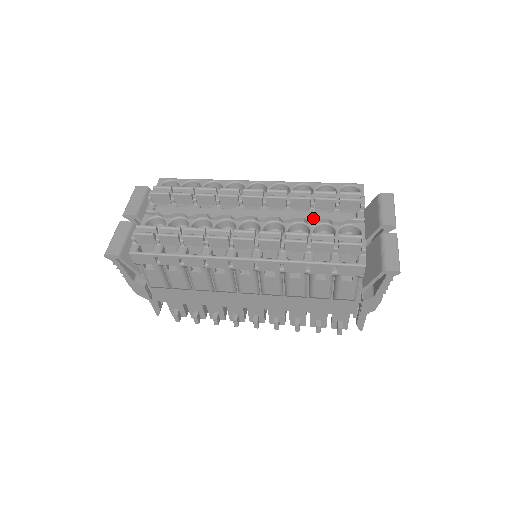
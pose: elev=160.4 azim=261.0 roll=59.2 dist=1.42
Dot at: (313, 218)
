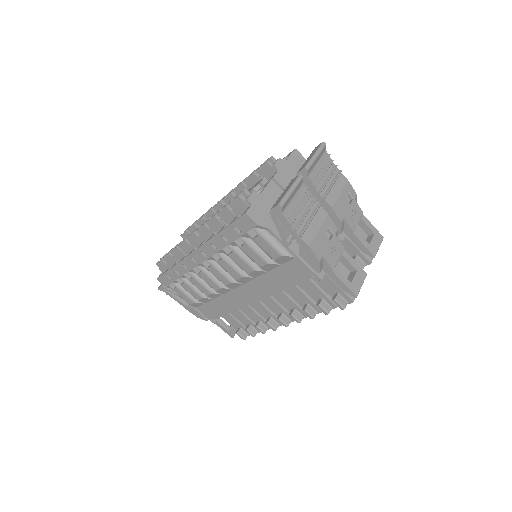
Dot at: occluded
